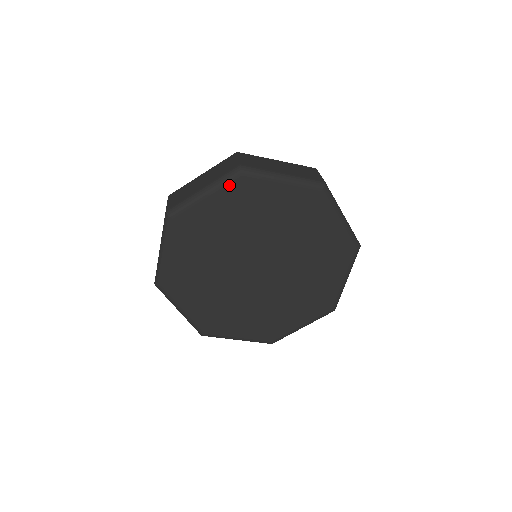
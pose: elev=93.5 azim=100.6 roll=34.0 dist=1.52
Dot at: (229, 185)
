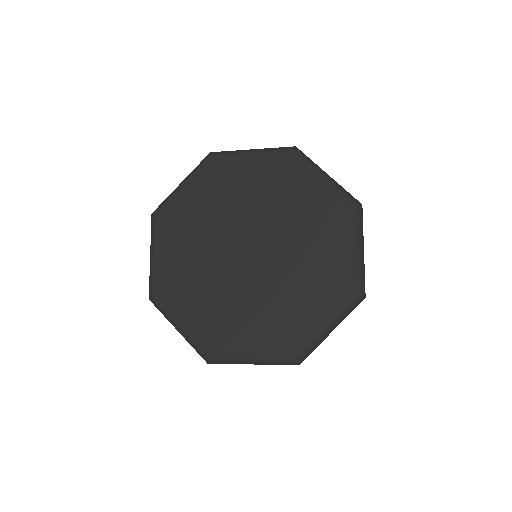
Dot at: (202, 169)
